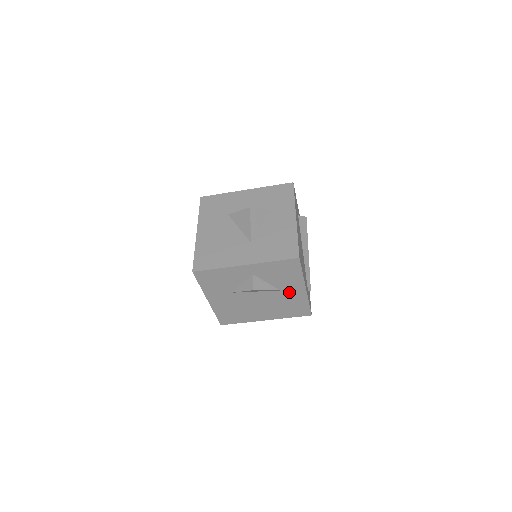
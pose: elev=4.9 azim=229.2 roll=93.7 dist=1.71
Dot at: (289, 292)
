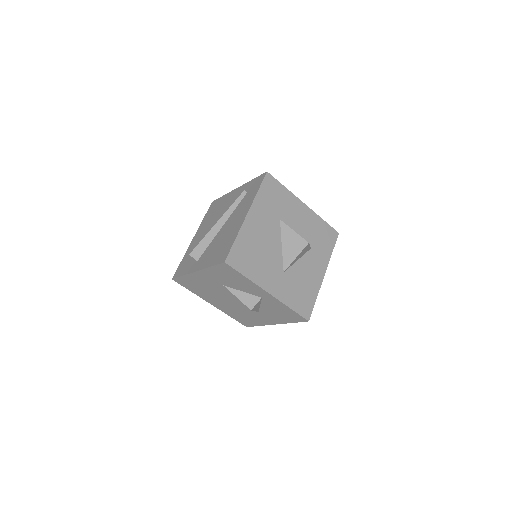
Dot at: (261, 316)
